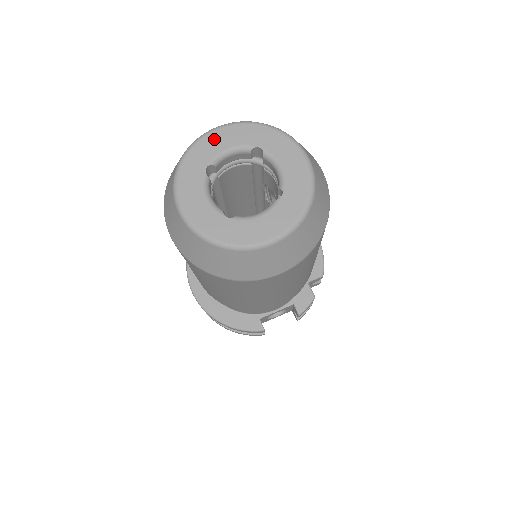
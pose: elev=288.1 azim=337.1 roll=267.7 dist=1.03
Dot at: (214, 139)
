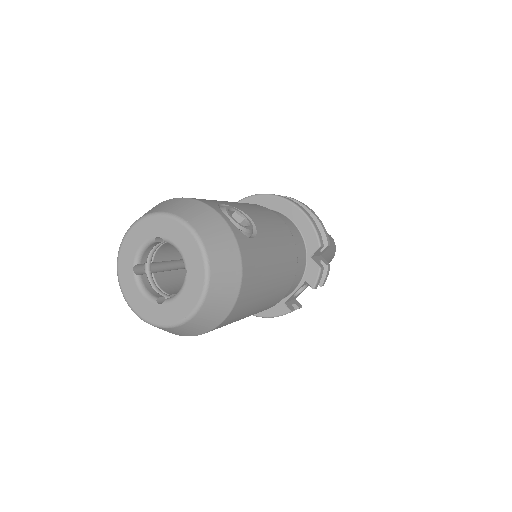
Dot at: (129, 243)
